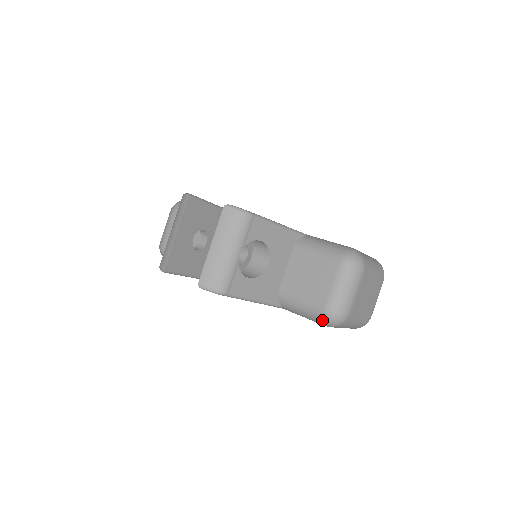
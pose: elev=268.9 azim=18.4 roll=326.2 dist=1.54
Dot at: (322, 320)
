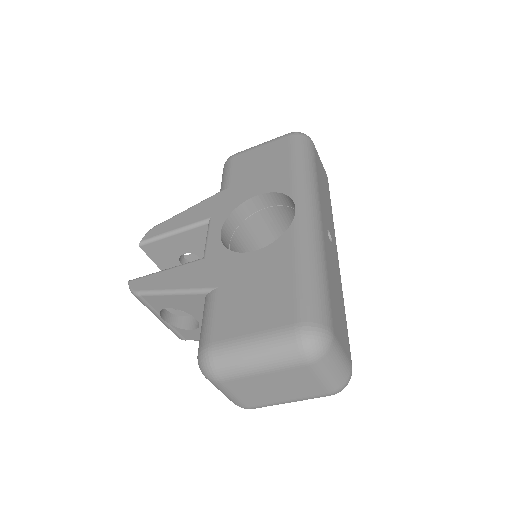
Dot at: occluded
